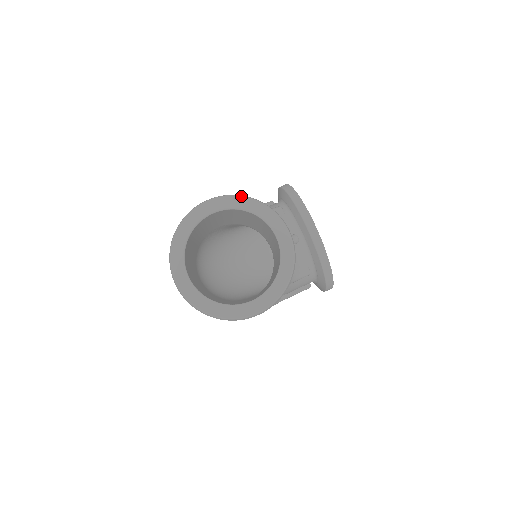
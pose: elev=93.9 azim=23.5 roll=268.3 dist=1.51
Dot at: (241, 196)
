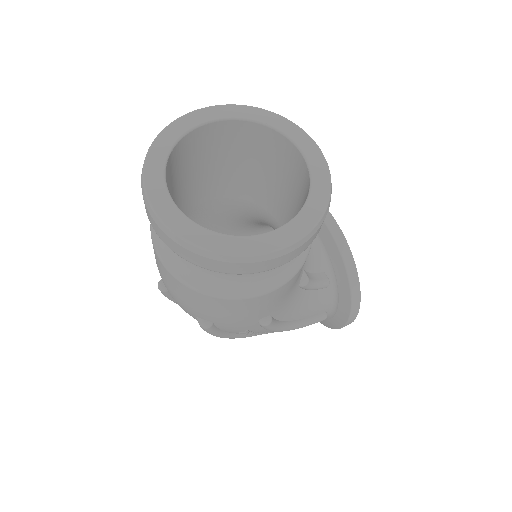
Dot at: occluded
